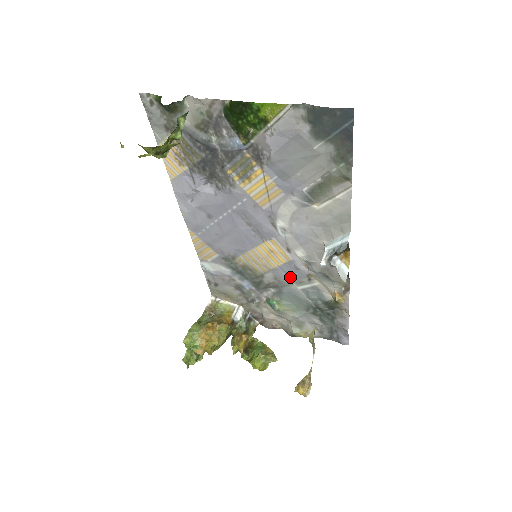
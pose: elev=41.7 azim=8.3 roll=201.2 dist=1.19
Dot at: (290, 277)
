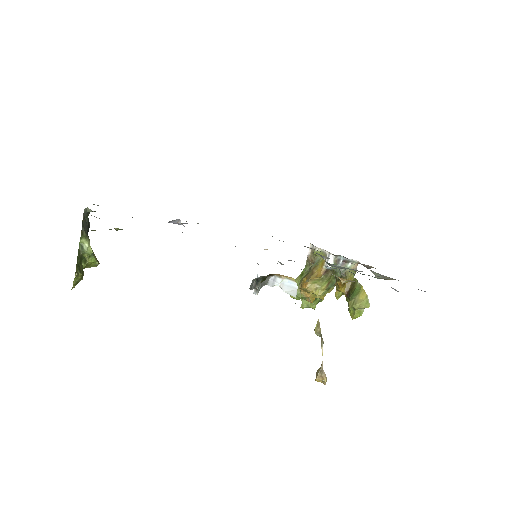
Dot at: occluded
